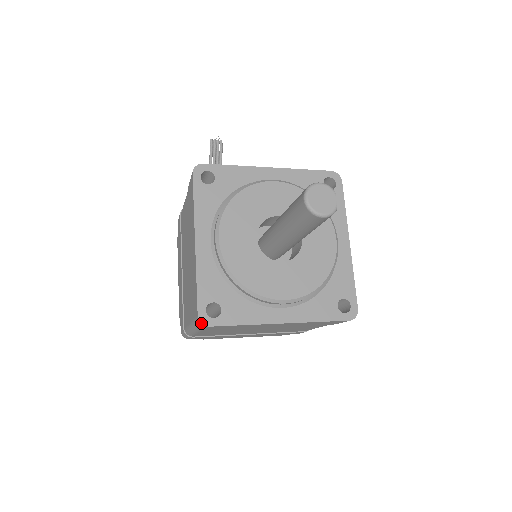
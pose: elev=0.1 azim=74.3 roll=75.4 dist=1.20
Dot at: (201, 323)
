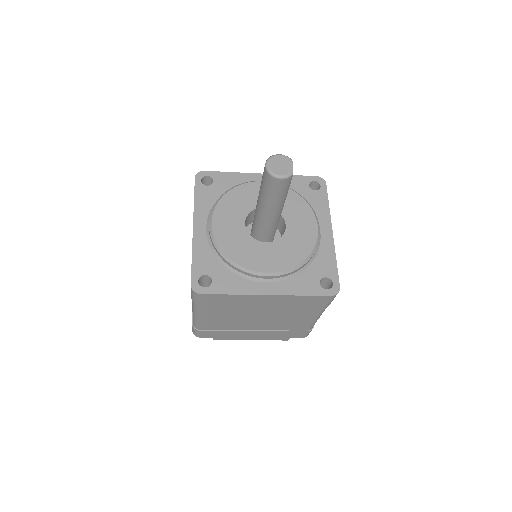
Dot at: (193, 291)
